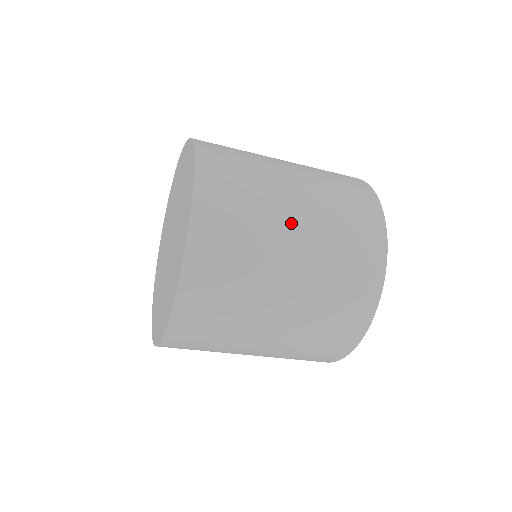
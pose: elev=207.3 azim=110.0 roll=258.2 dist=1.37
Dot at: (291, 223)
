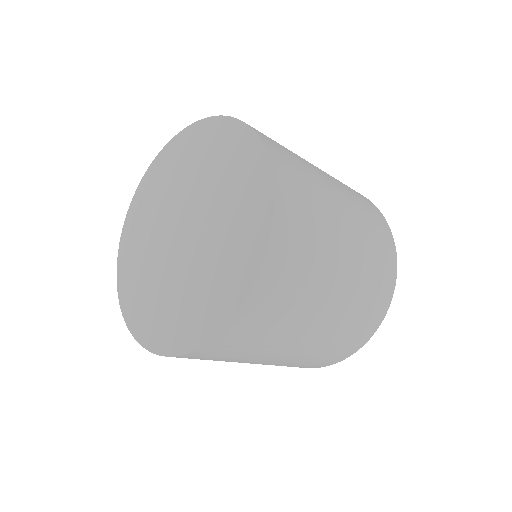
Dot at: (321, 172)
